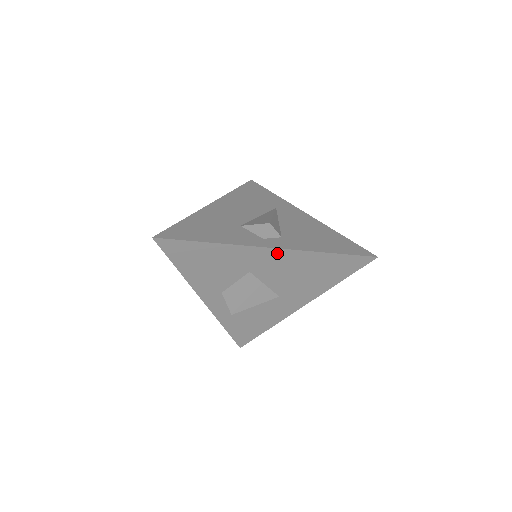
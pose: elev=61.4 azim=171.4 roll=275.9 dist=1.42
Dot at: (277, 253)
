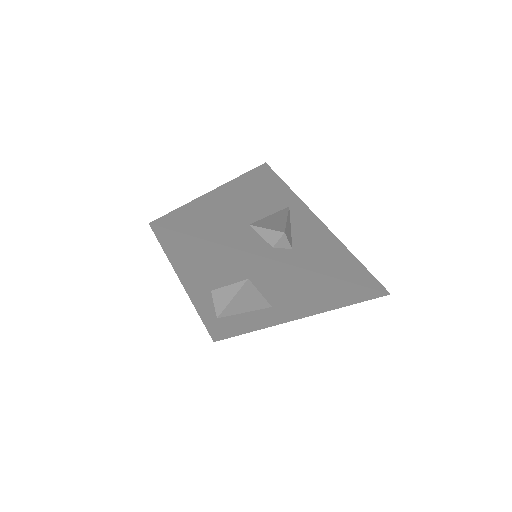
Dot at: (285, 268)
